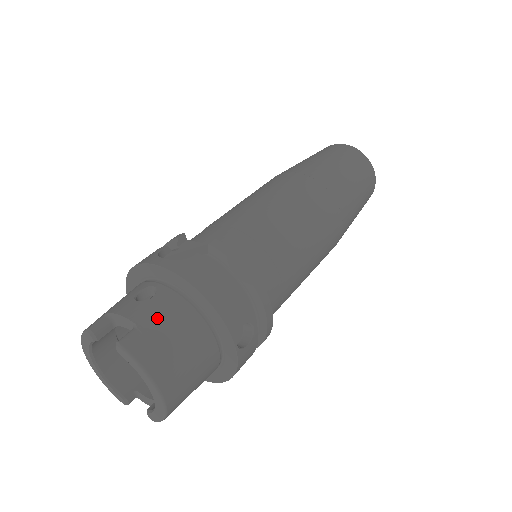
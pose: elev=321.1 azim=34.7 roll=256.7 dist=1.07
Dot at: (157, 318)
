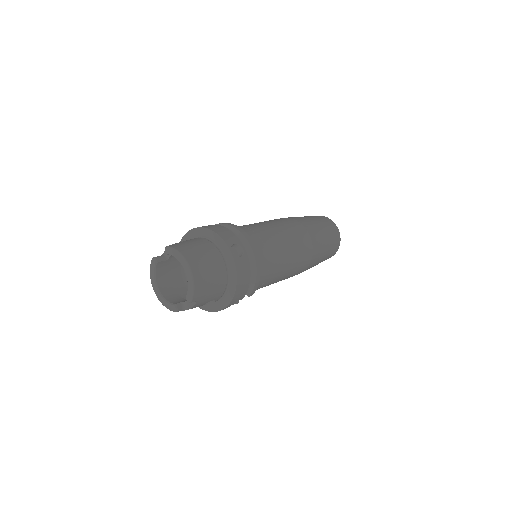
Dot at: (186, 241)
